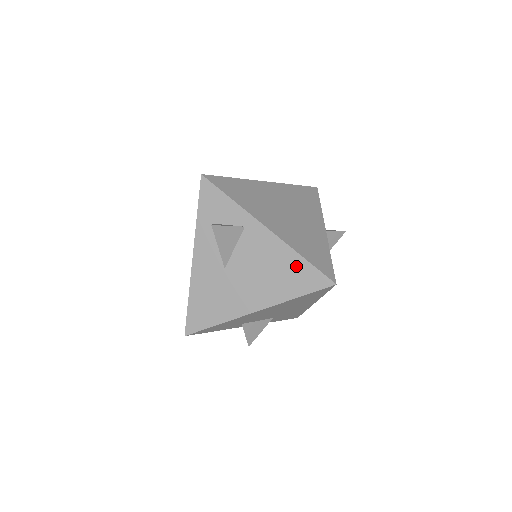
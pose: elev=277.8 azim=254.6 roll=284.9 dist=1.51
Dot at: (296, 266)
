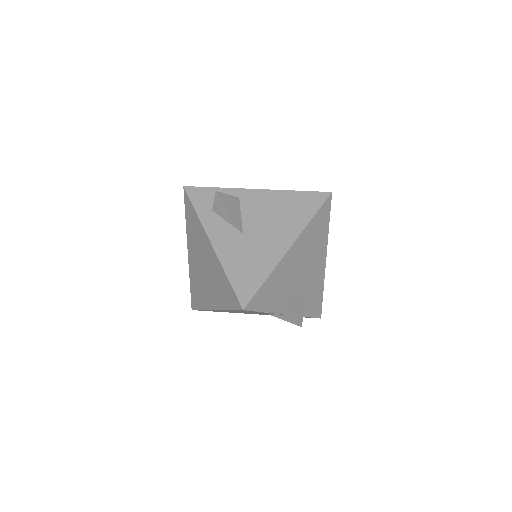
Dot at: (295, 199)
